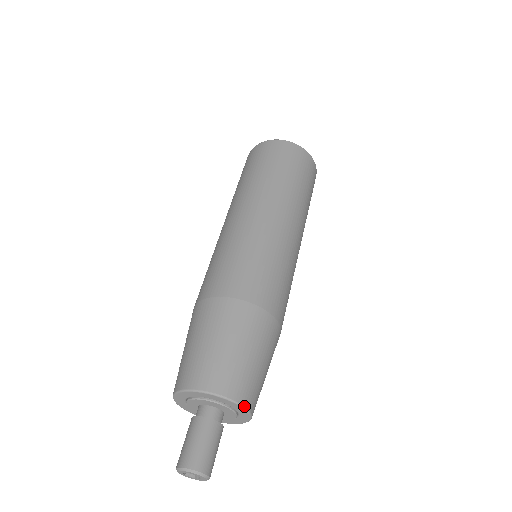
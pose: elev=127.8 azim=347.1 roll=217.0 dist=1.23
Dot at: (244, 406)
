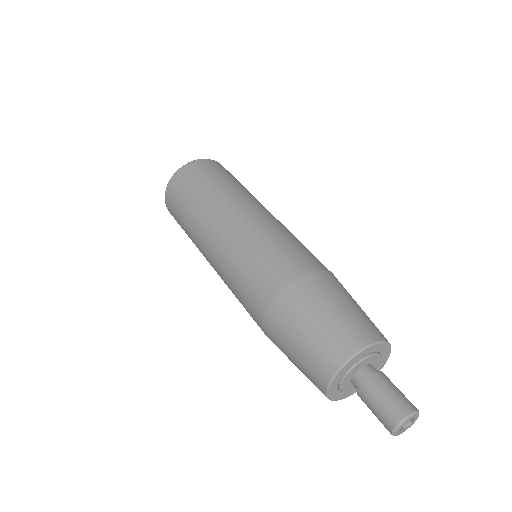
Dot at: (366, 346)
